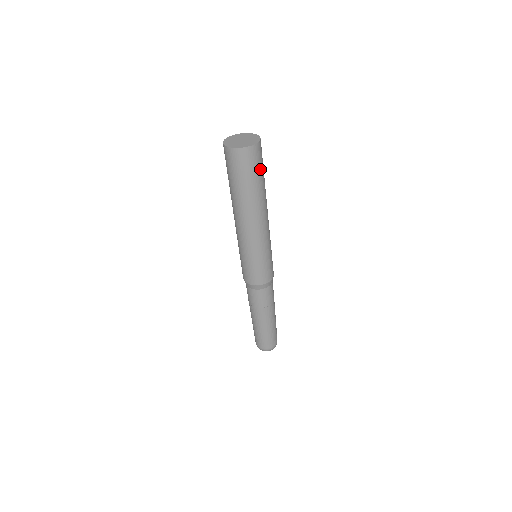
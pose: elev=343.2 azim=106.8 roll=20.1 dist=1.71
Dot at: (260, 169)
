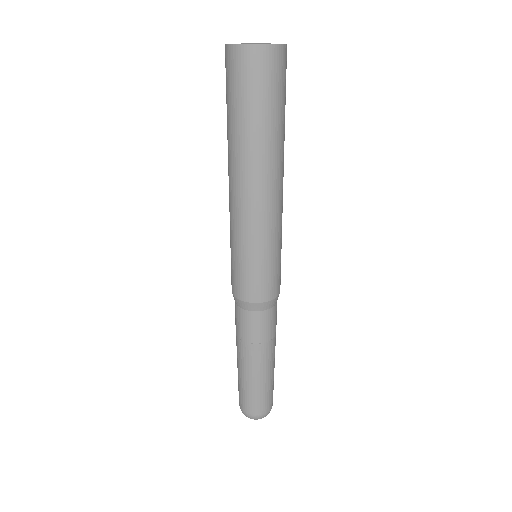
Dot at: occluded
